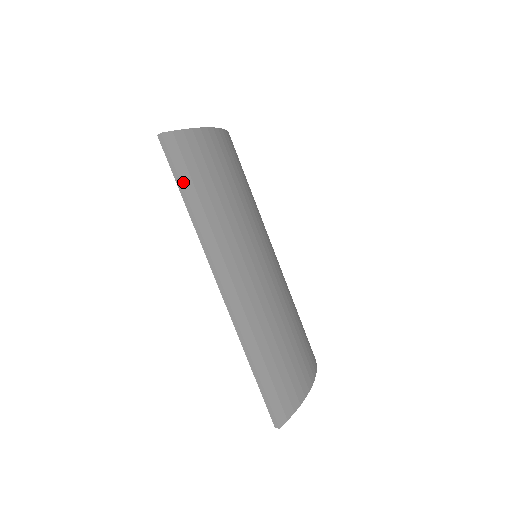
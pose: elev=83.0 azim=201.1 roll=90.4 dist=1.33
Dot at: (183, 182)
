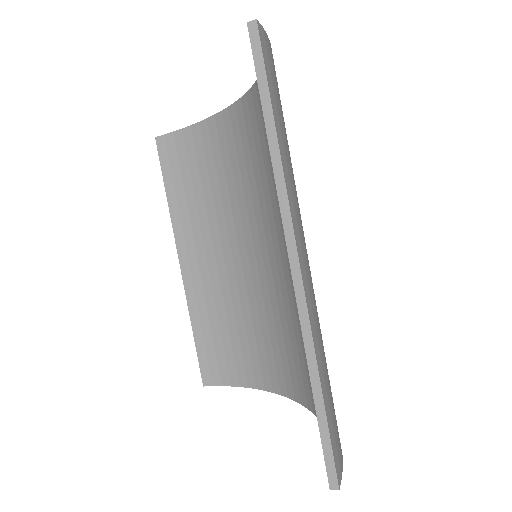
Dot at: (271, 98)
